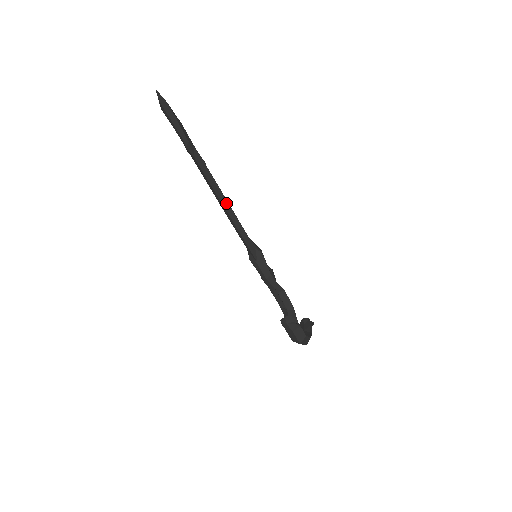
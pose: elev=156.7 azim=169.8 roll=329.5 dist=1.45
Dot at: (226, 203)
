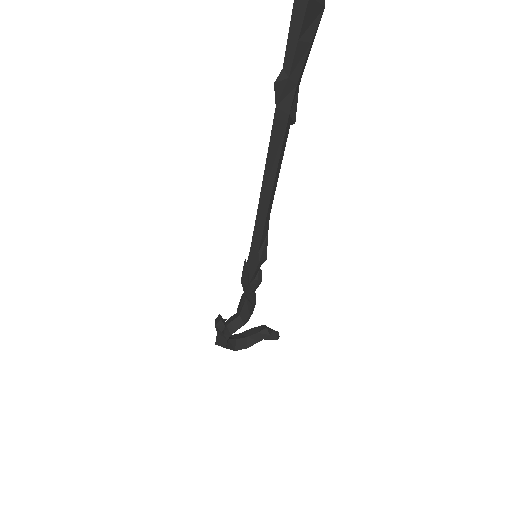
Dot at: (269, 187)
